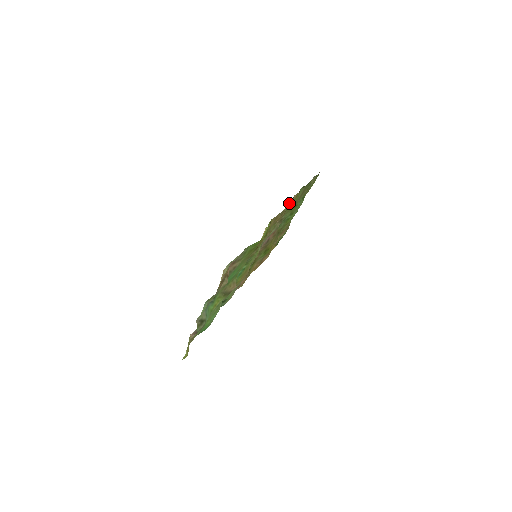
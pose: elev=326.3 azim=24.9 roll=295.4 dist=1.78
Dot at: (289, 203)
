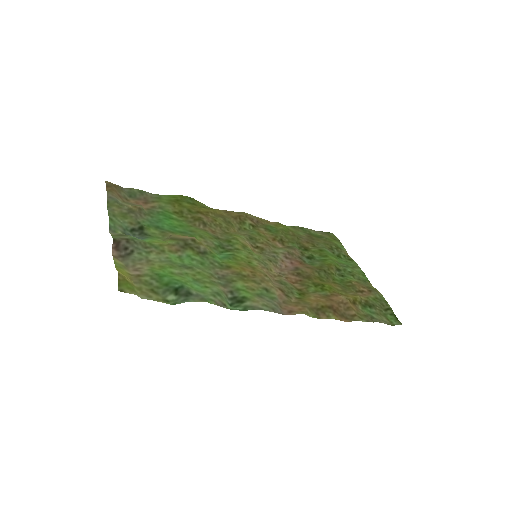
Dot at: (261, 221)
